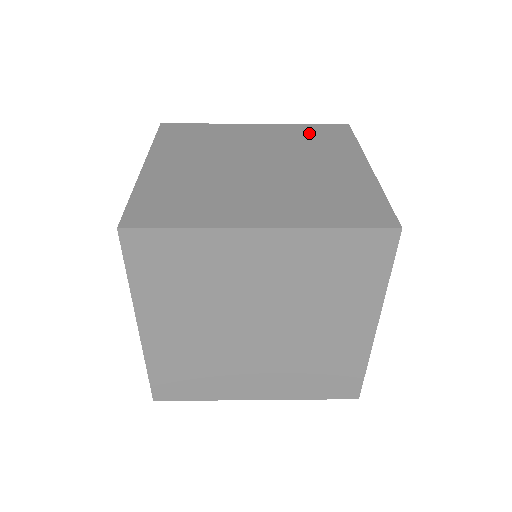
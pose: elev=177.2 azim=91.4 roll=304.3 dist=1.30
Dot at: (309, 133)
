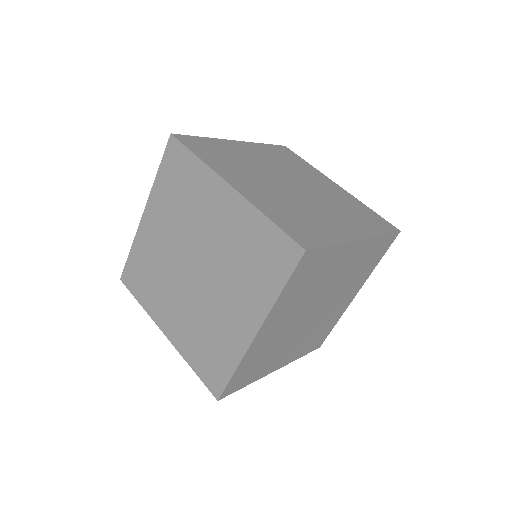
Dot at: (257, 242)
